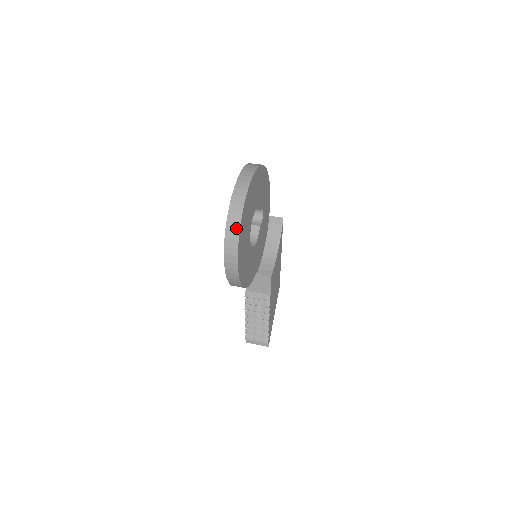
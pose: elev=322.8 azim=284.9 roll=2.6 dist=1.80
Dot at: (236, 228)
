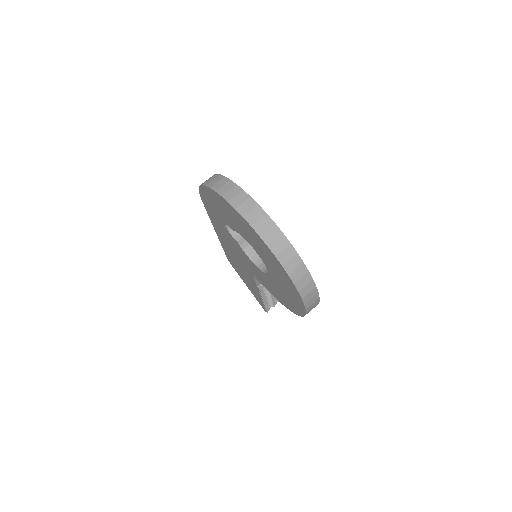
Dot at: (308, 281)
